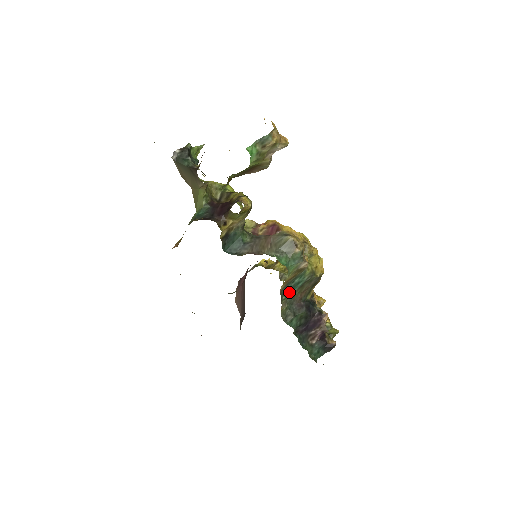
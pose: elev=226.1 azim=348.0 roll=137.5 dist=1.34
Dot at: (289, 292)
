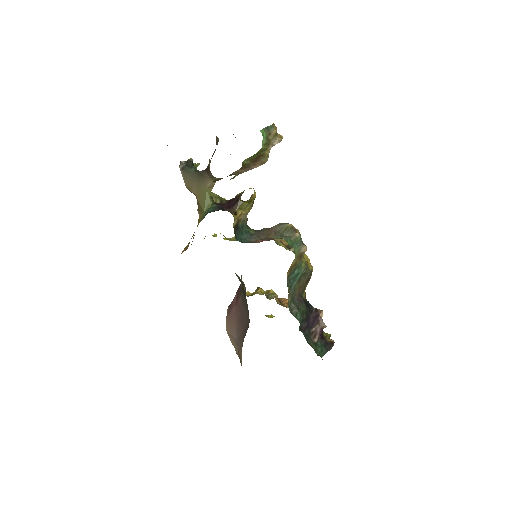
Dot at: (291, 284)
